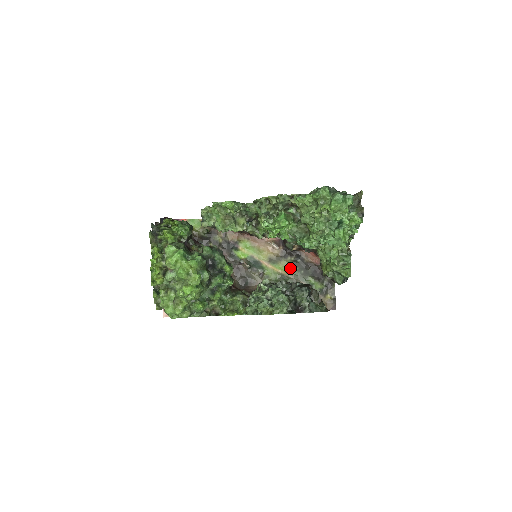
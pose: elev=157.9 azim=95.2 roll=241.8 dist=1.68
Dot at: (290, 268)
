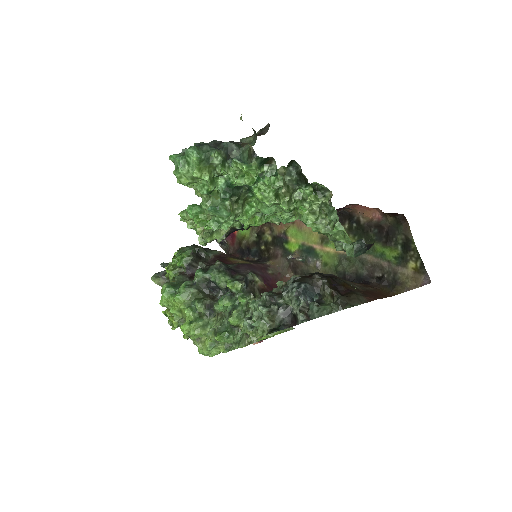
Dot at: occluded
